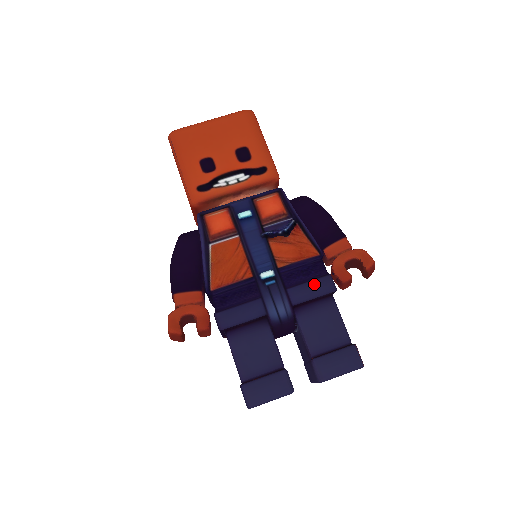
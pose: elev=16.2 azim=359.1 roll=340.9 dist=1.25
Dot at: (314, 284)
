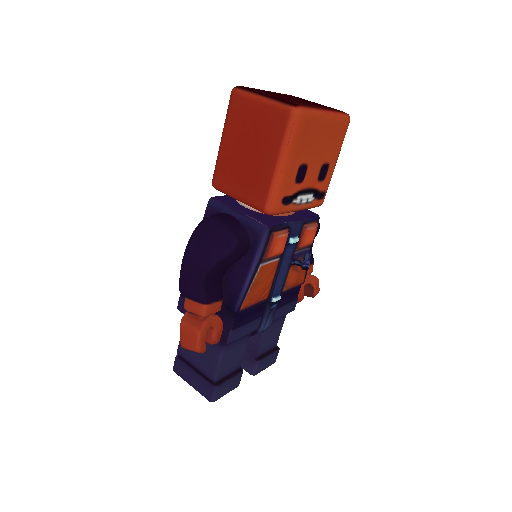
Dot at: (289, 306)
